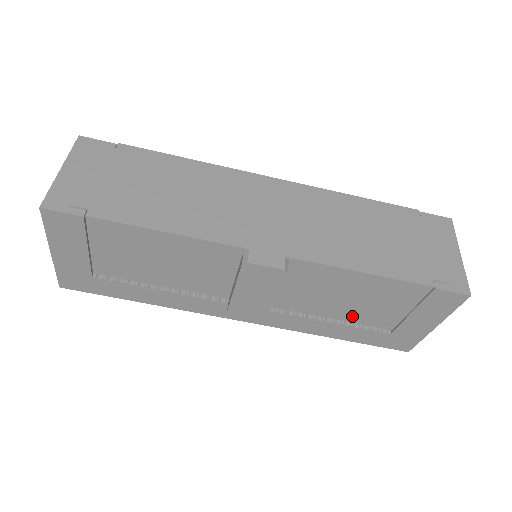
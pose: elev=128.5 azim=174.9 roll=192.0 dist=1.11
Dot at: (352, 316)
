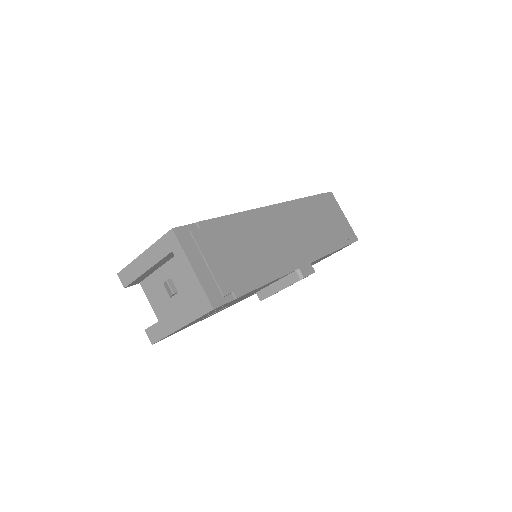
Dot at: occluded
